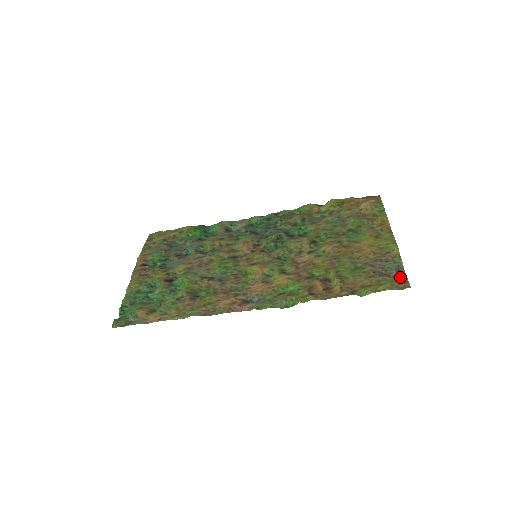
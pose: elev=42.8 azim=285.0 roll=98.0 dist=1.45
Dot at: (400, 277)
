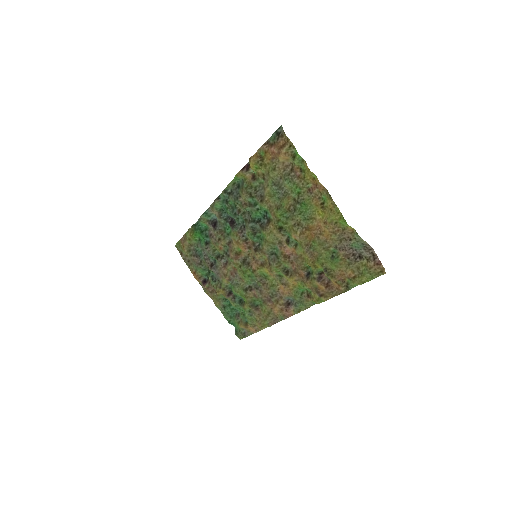
Dot at: (371, 257)
